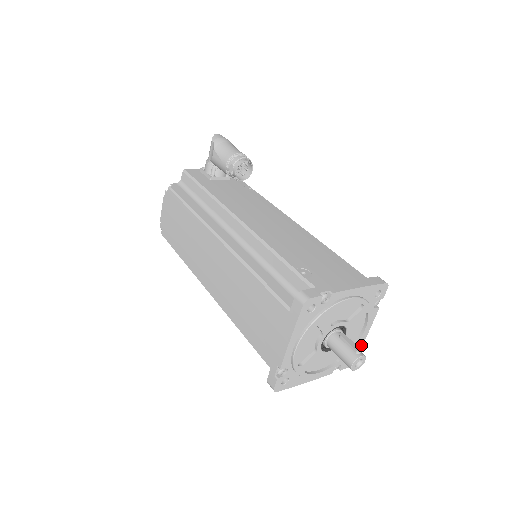
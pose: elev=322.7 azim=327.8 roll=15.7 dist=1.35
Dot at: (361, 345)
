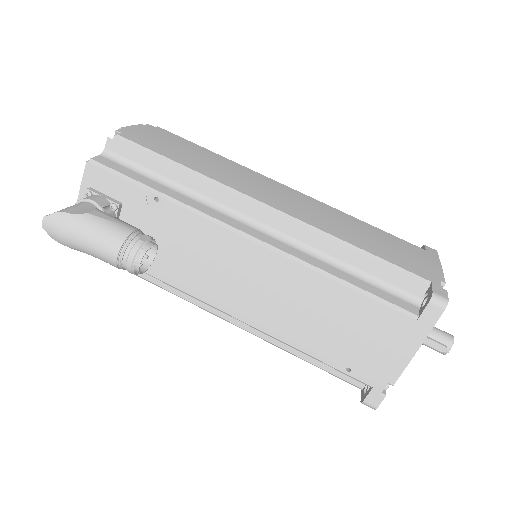
Dot at: (438, 261)
